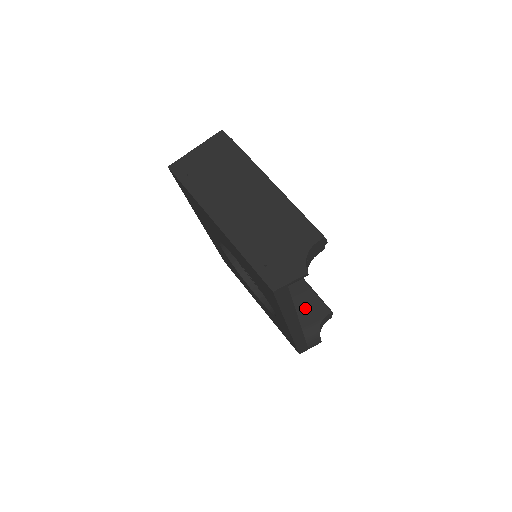
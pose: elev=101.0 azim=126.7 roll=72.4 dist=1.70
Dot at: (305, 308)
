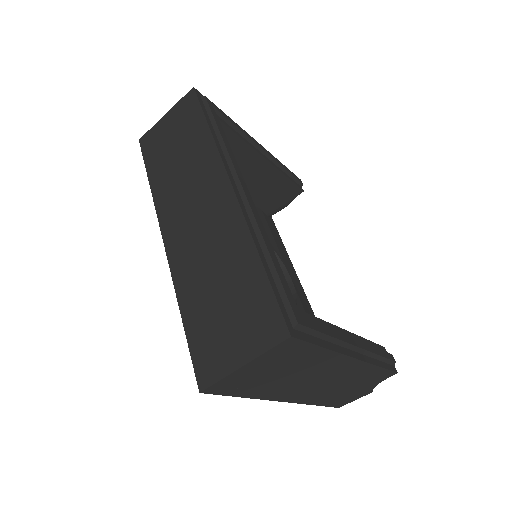
Dot at: (274, 195)
